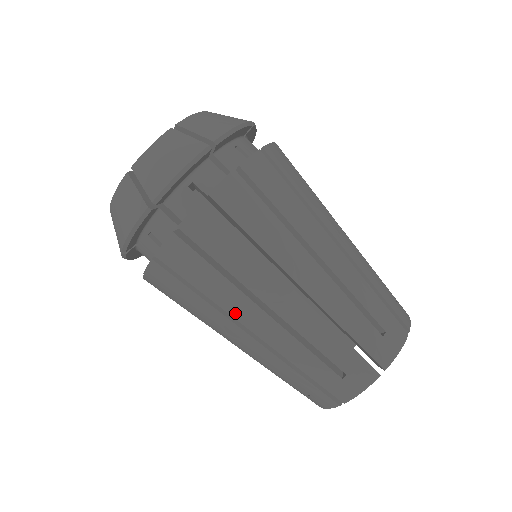
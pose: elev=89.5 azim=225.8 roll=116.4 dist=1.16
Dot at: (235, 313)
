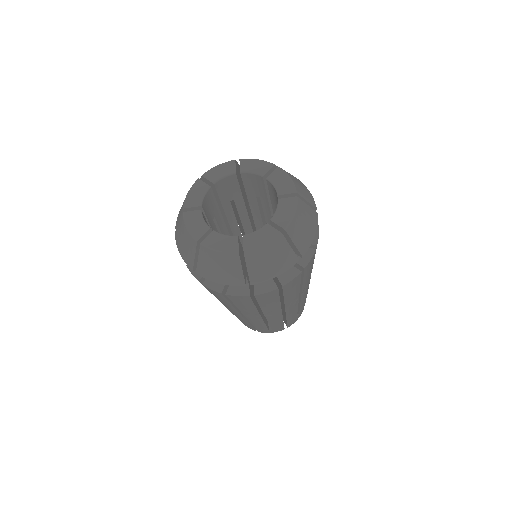
Dot at: (245, 313)
